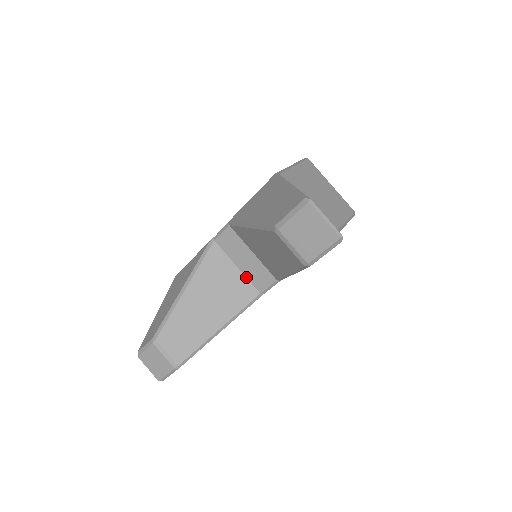
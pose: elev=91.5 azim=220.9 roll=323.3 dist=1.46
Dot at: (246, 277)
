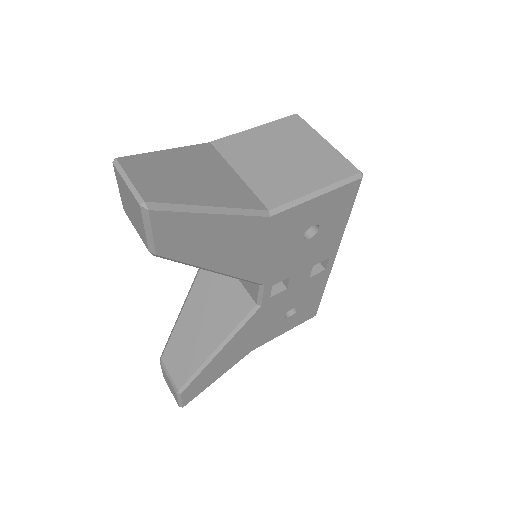
Dot at: (242, 284)
